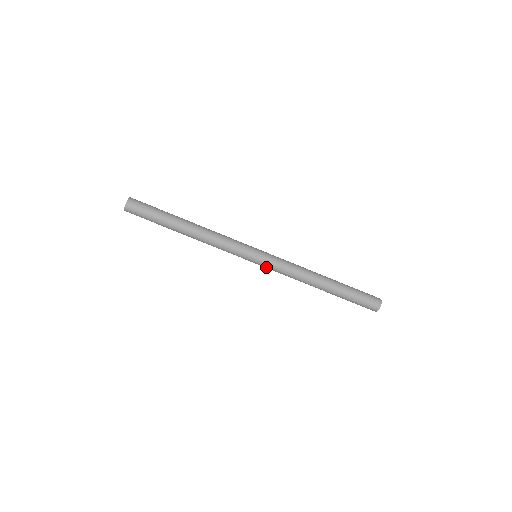
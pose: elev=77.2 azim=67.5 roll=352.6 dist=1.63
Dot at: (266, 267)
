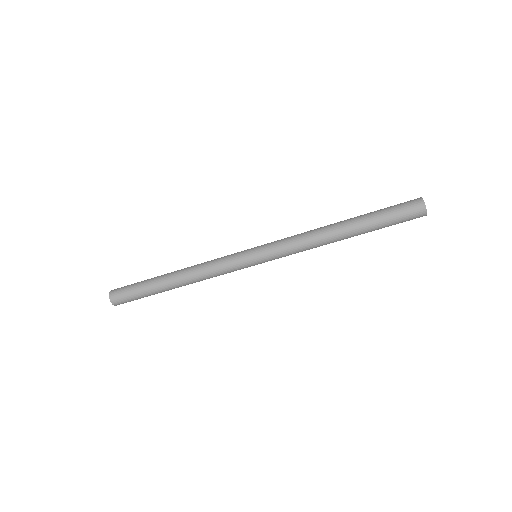
Dot at: occluded
